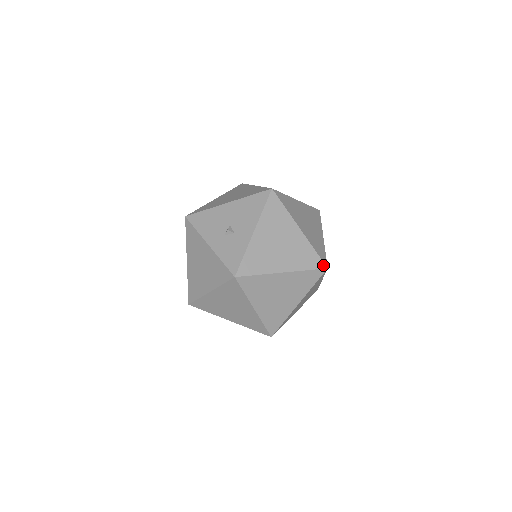
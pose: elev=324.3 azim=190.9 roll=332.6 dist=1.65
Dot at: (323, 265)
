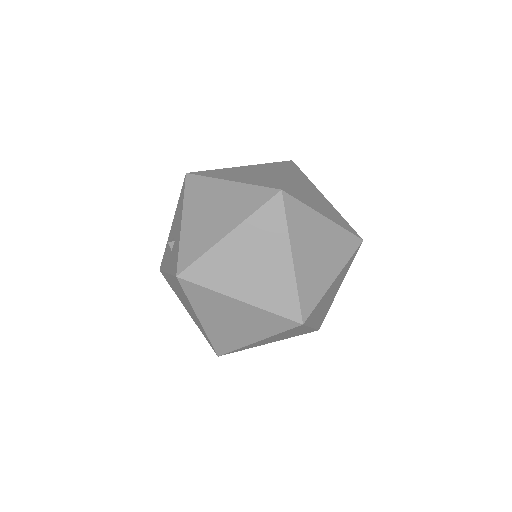
Dot at: (274, 191)
